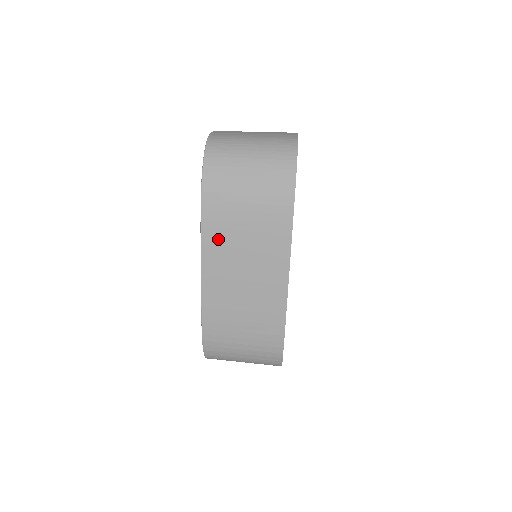
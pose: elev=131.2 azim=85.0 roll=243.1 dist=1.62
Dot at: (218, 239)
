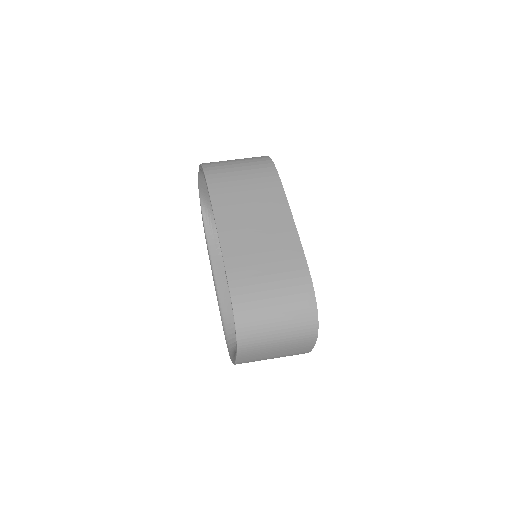
Dot at: (226, 200)
